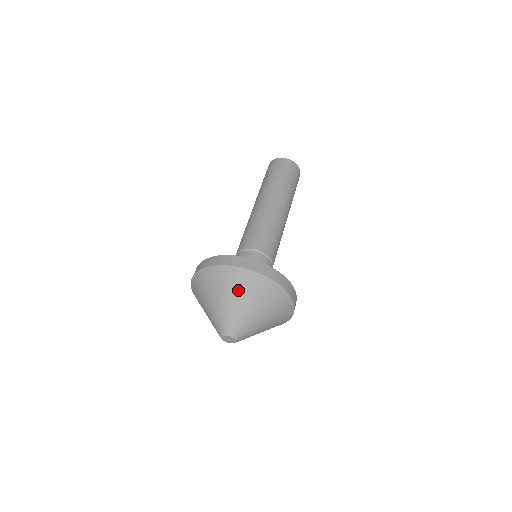
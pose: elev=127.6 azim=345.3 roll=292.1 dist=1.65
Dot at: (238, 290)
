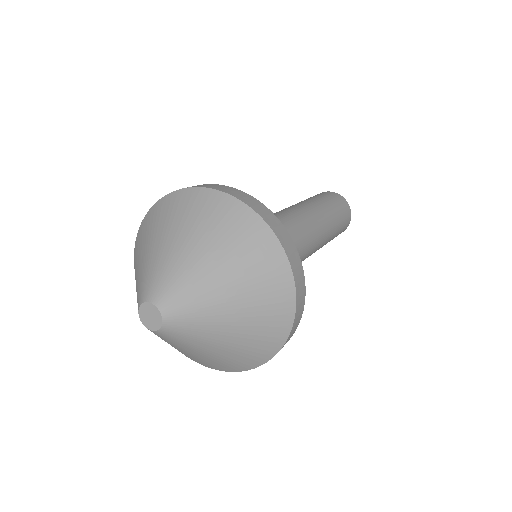
Dot at: (181, 221)
